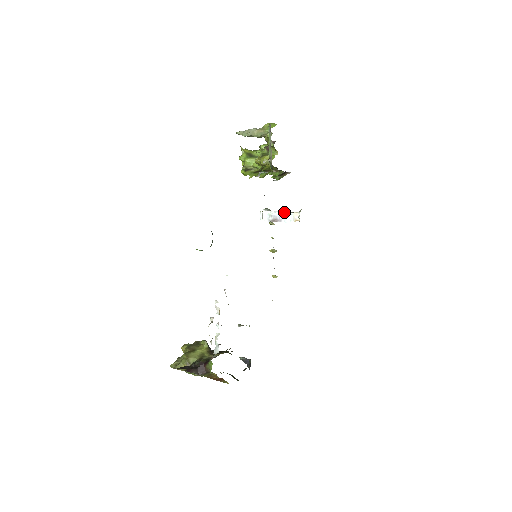
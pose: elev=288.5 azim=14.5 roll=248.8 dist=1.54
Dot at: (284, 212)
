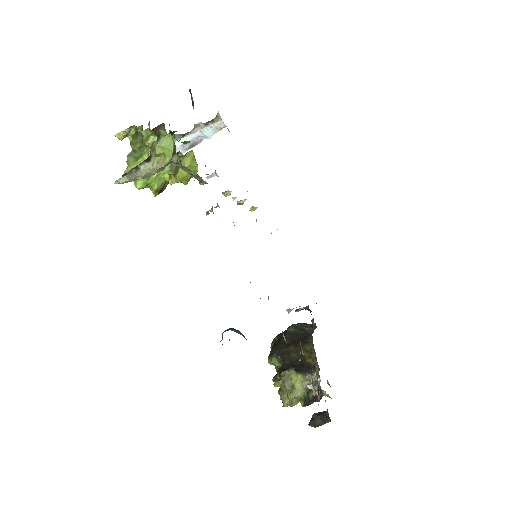
Dot at: (199, 131)
